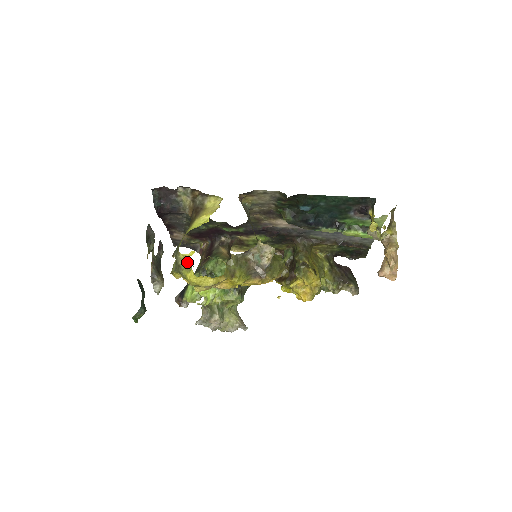
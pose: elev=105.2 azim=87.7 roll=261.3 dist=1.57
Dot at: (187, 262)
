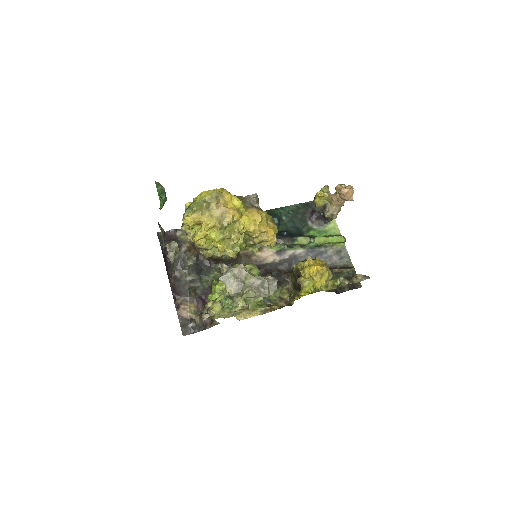
Dot at: (195, 233)
